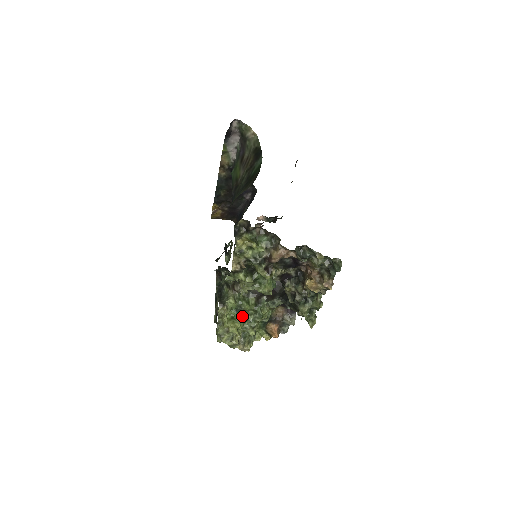
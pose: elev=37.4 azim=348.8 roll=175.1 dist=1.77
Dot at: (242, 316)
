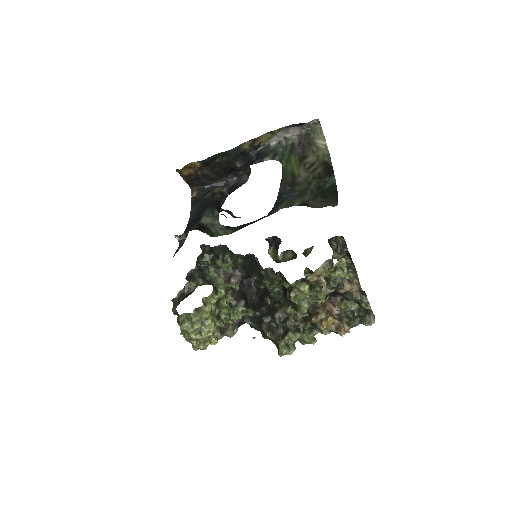
Dot at: (218, 311)
